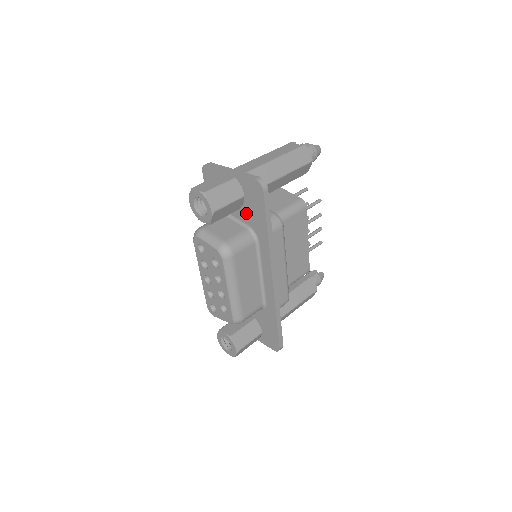
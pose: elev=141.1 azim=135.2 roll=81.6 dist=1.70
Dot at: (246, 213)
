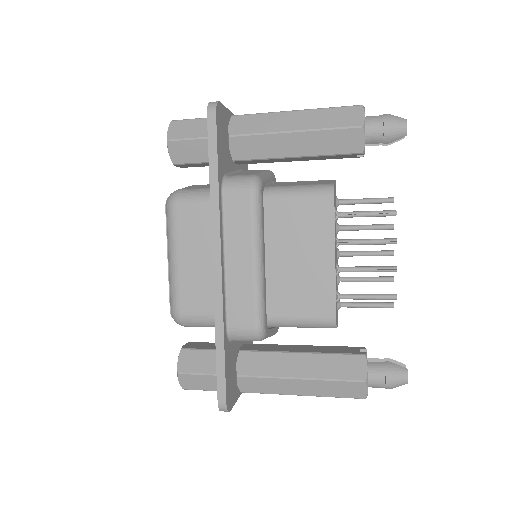
Dot at: occluded
